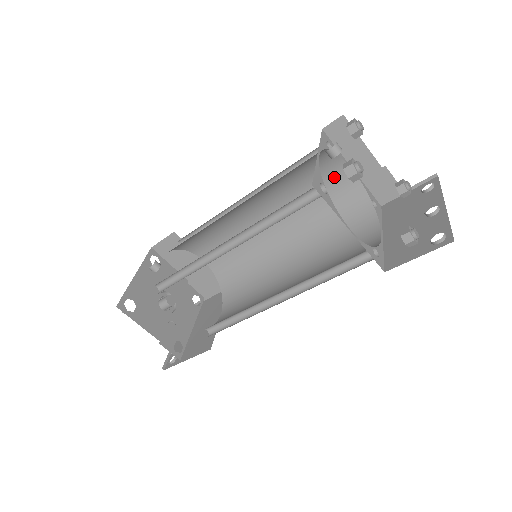
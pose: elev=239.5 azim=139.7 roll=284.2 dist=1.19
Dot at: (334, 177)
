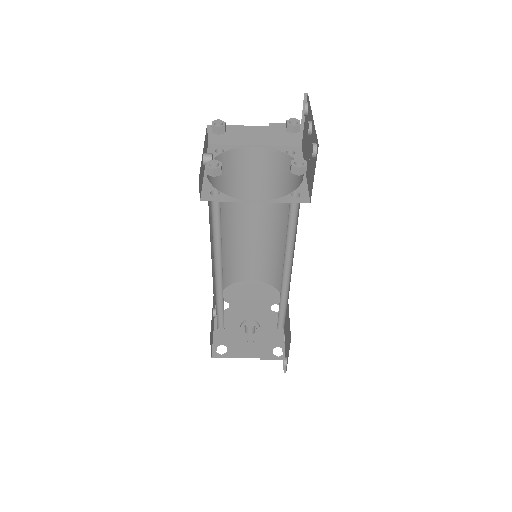
Dot at: (250, 161)
